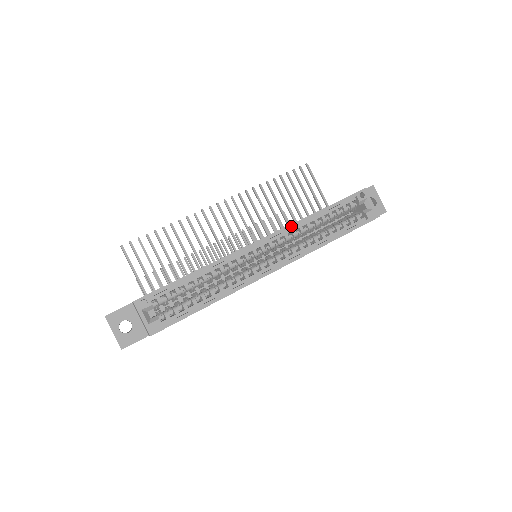
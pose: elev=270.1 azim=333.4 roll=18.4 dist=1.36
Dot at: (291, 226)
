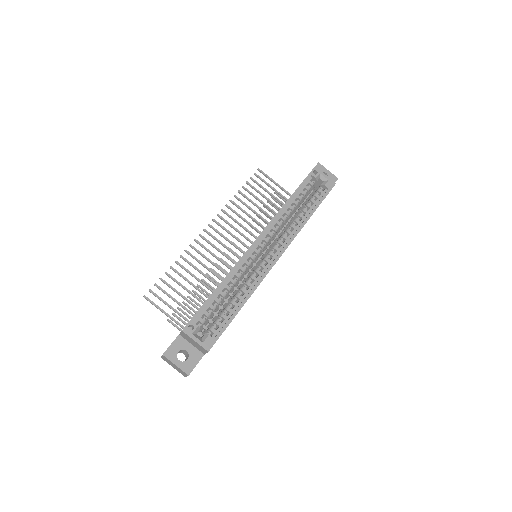
Dot at: (274, 219)
